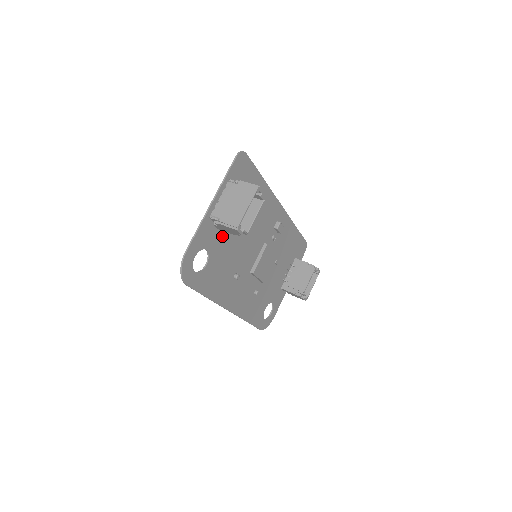
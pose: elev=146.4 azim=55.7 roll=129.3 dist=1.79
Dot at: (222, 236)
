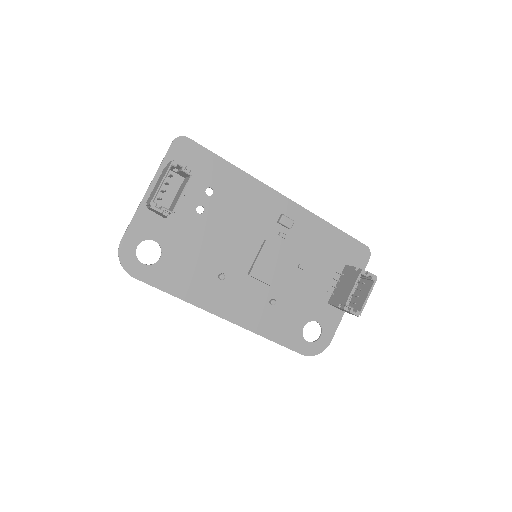
Dot at: (178, 227)
